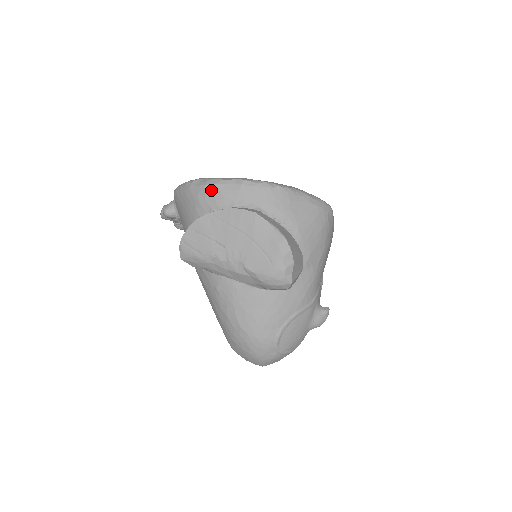
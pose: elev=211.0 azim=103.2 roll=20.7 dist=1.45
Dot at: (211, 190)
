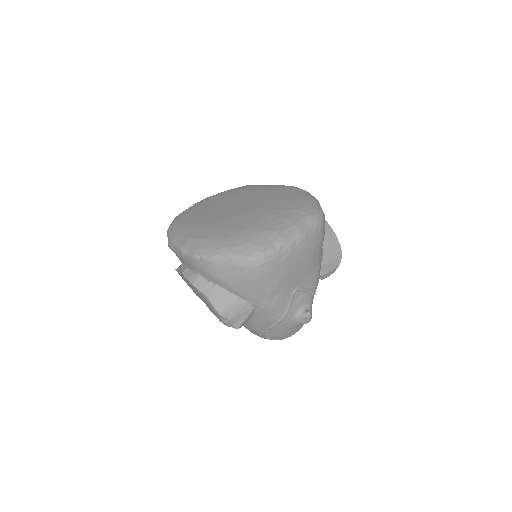
Dot at: occluded
